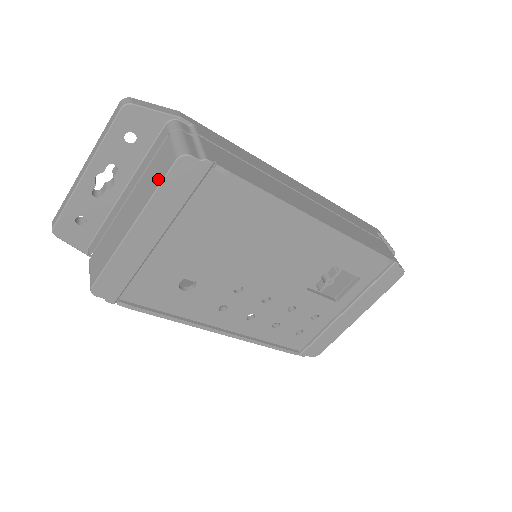
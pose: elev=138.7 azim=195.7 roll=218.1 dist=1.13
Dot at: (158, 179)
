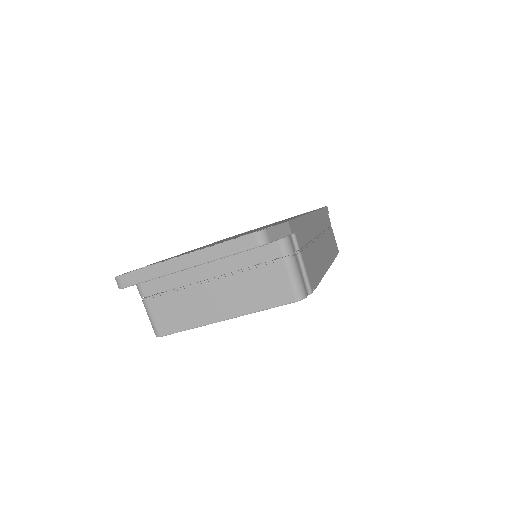
Dot at: (269, 301)
